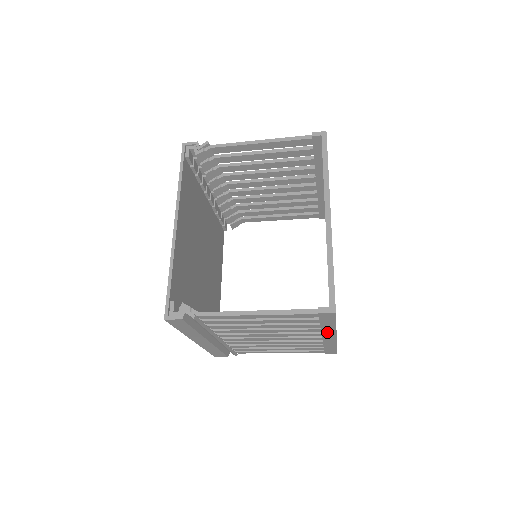
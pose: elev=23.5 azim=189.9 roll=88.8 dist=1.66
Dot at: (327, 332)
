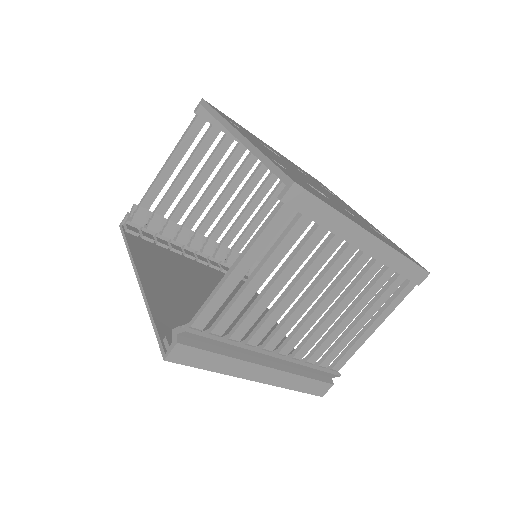
Dot at: (350, 235)
